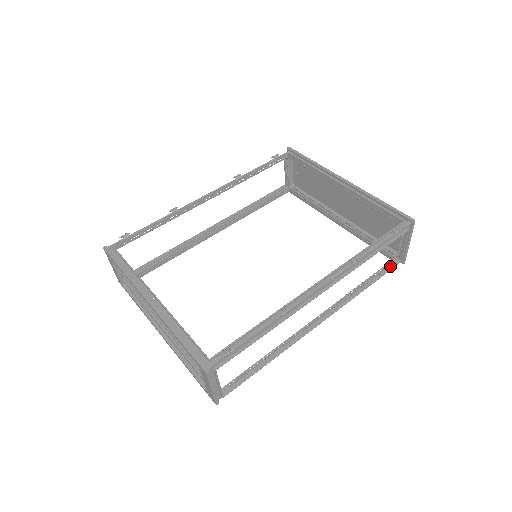
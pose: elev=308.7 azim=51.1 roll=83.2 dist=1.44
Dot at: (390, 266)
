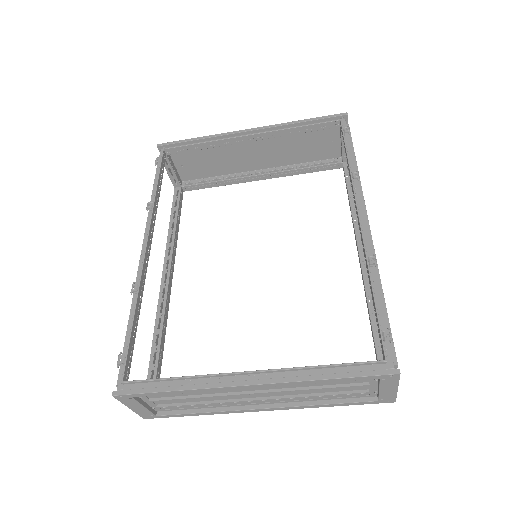
Dot at: occluded
